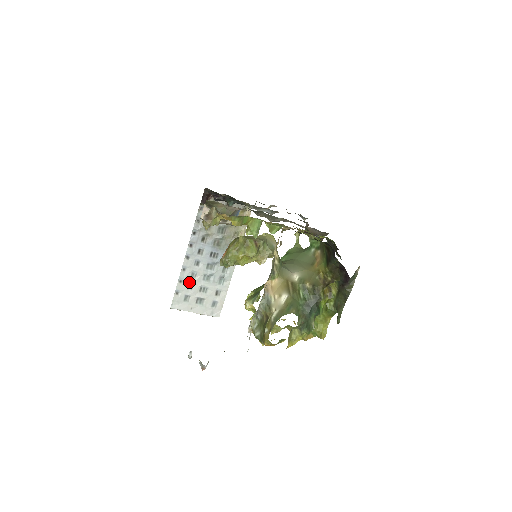
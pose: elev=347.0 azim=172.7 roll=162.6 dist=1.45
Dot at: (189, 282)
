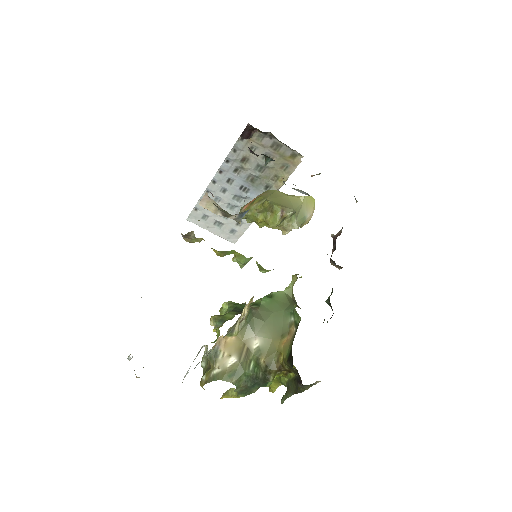
Dot at: occluded
